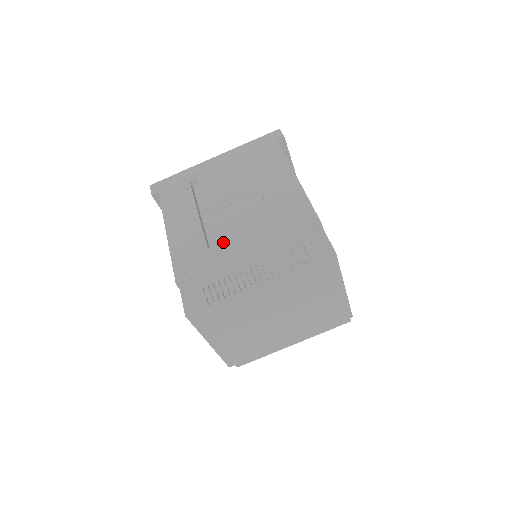
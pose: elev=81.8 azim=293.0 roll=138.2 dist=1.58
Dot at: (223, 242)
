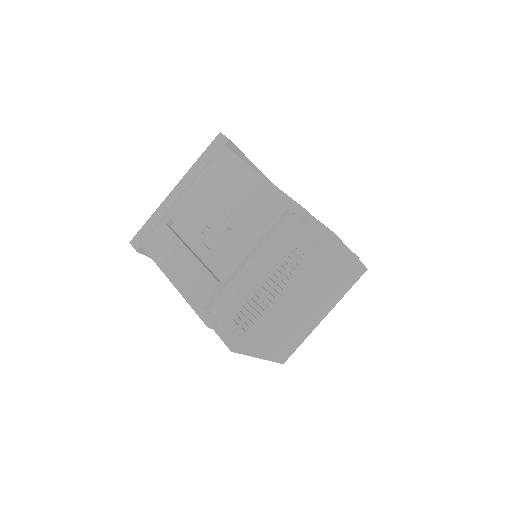
Dot at: (229, 270)
